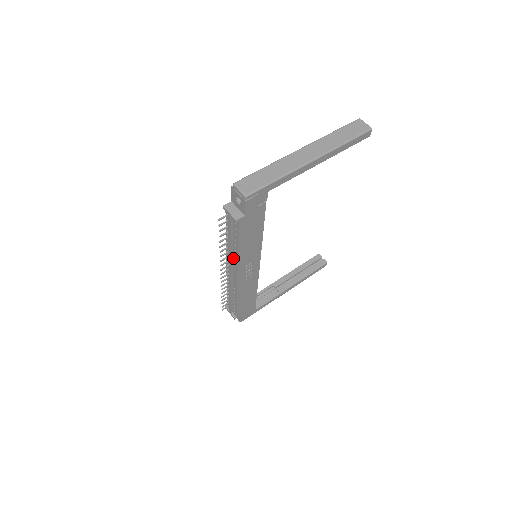
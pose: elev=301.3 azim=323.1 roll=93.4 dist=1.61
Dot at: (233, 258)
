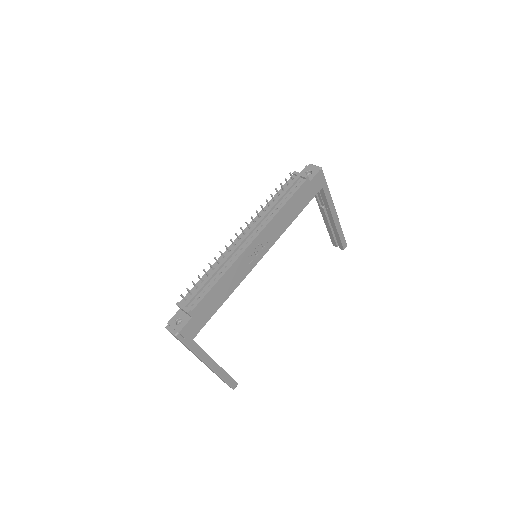
Dot at: (264, 220)
